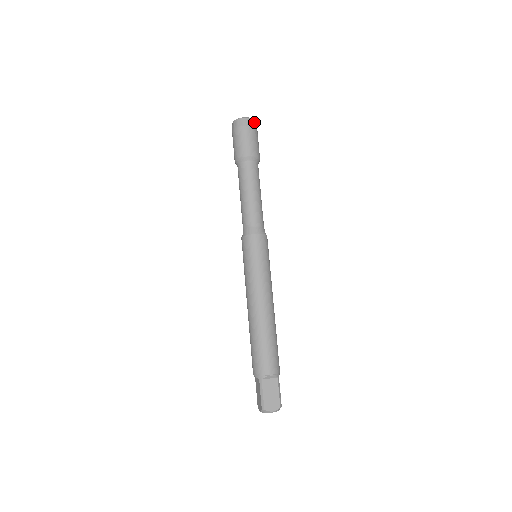
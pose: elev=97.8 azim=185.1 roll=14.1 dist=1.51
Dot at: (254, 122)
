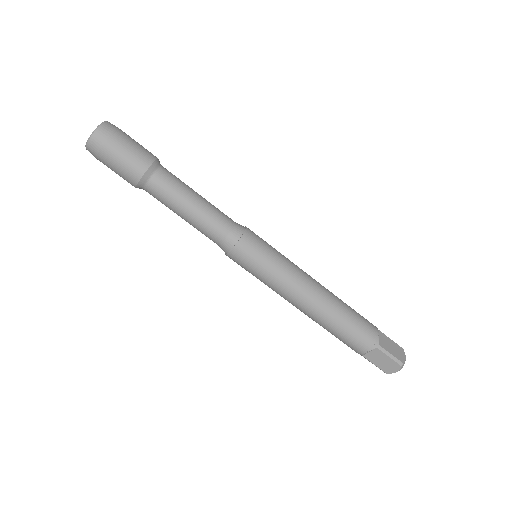
Dot at: (98, 134)
